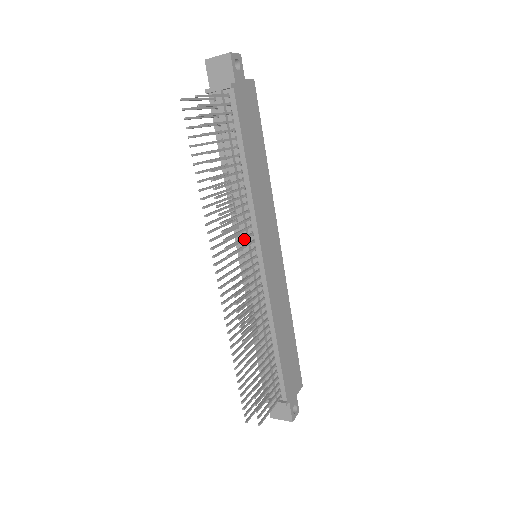
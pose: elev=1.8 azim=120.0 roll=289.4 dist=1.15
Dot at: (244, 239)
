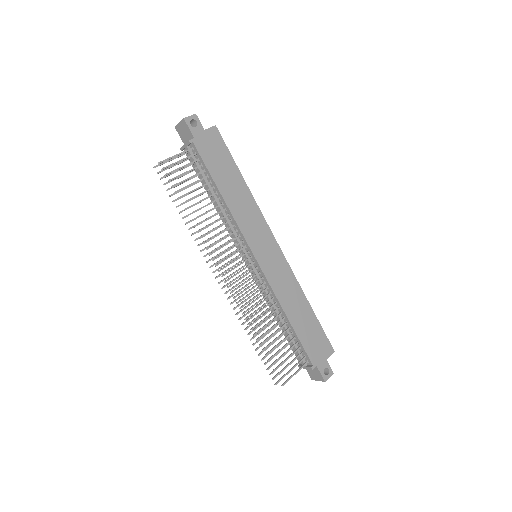
Dot at: occluded
